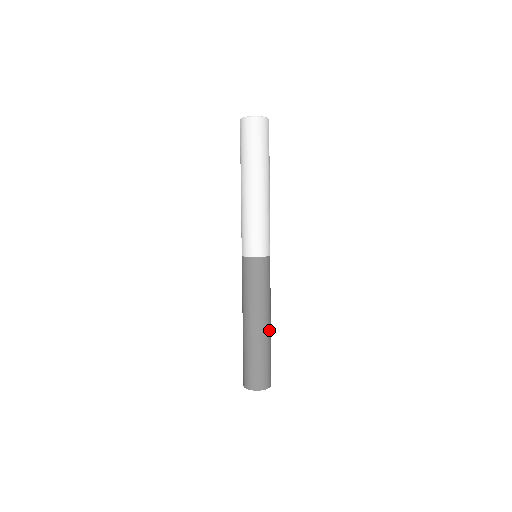
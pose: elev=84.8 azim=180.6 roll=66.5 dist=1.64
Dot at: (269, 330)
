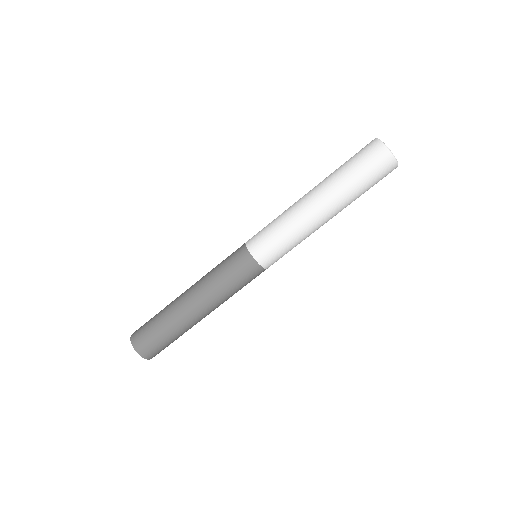
Dot at: (197, 320)
